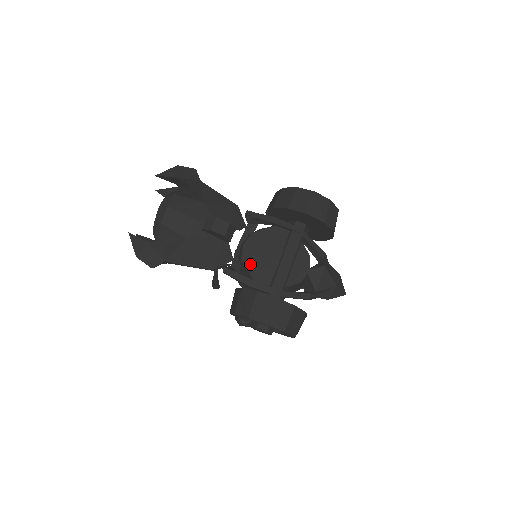
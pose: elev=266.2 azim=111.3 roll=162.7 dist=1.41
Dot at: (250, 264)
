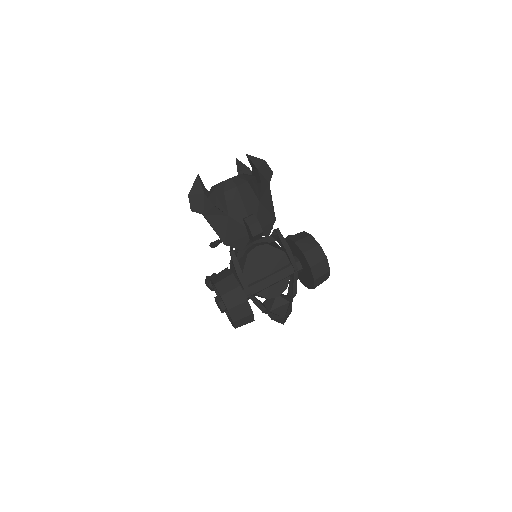
Dot at: (250, 261)
